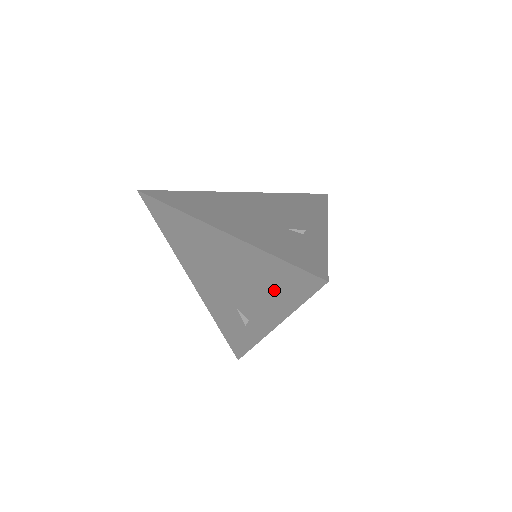
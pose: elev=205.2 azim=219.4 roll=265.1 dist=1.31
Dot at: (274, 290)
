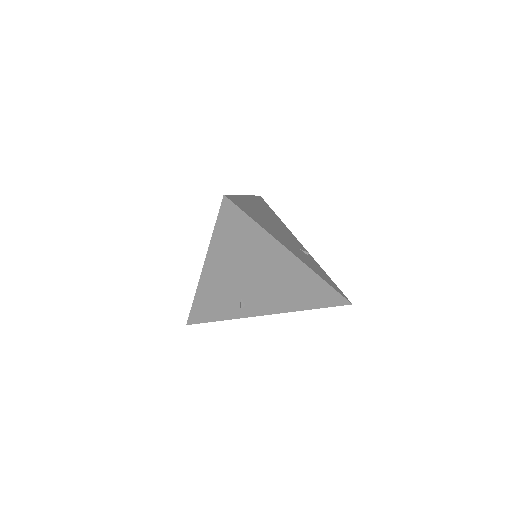
Dot at: (301, 297)
